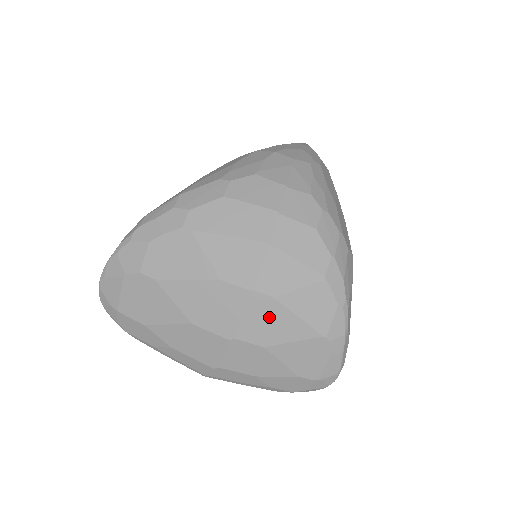
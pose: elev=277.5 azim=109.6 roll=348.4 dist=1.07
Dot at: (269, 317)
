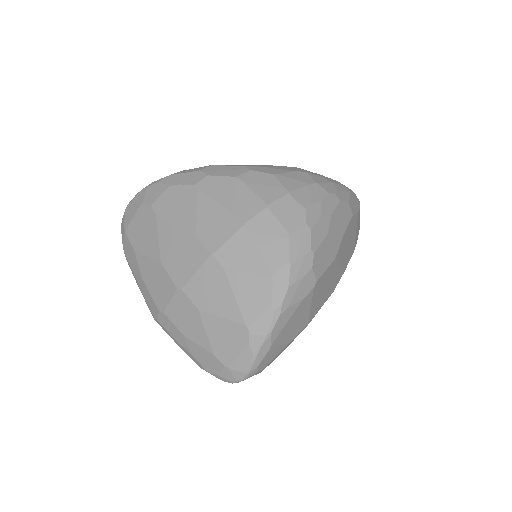
Dot at: (213, 284)
